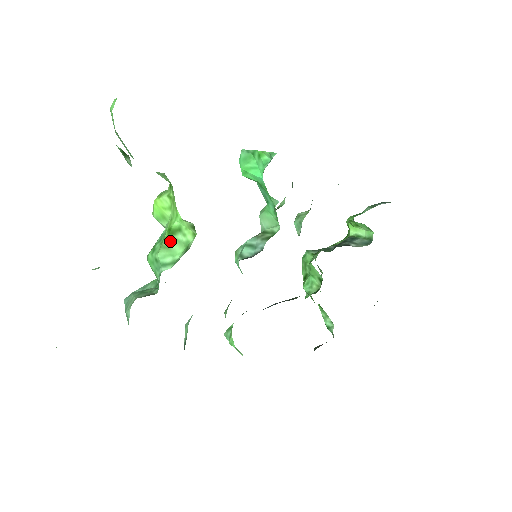
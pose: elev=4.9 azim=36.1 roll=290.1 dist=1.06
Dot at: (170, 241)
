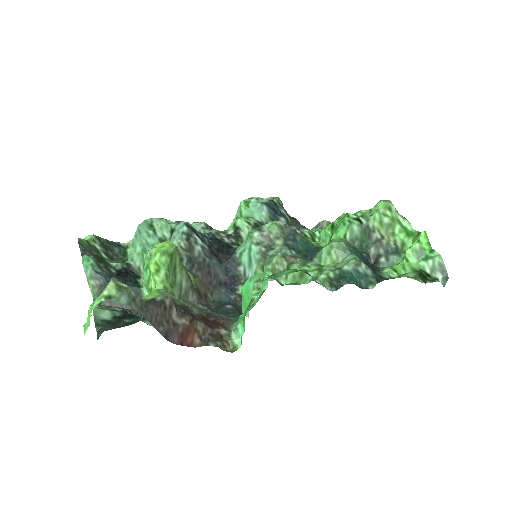
Dot at: (150, 292)
